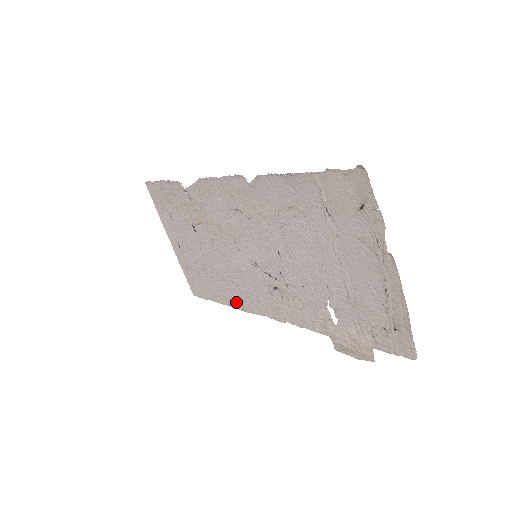
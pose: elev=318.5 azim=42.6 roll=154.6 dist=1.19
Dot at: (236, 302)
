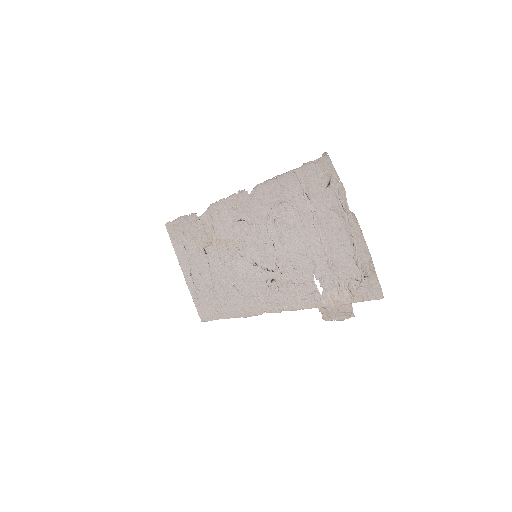
Dot at: (240, 310)
